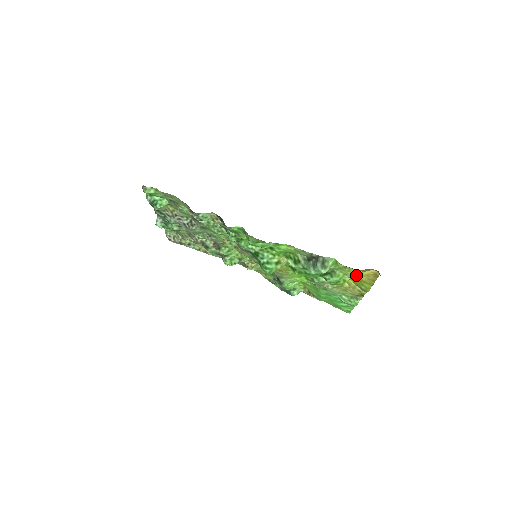
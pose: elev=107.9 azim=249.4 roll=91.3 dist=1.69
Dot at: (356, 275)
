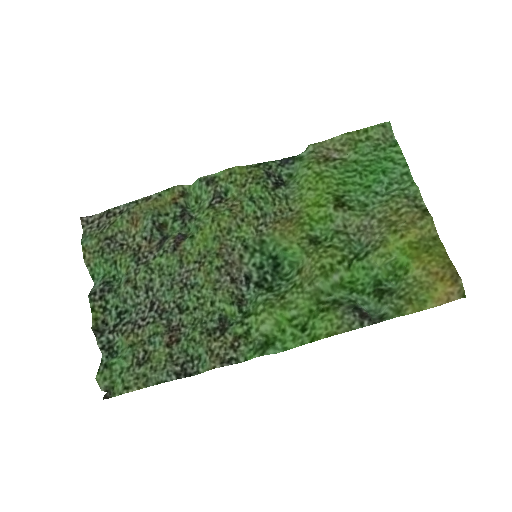
Dot at: (425, 283)
